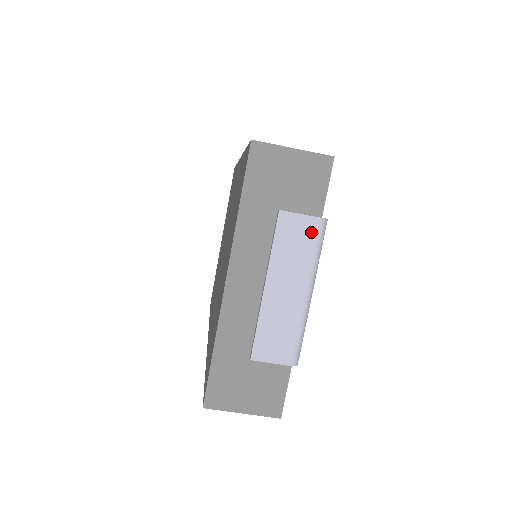
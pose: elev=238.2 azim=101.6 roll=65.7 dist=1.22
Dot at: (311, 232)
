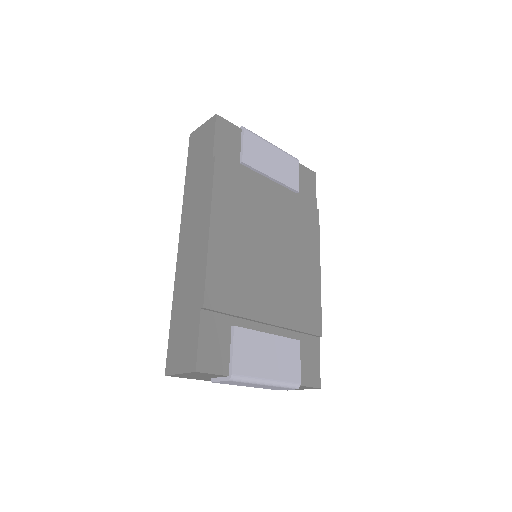
Dot at: (232, 382)
